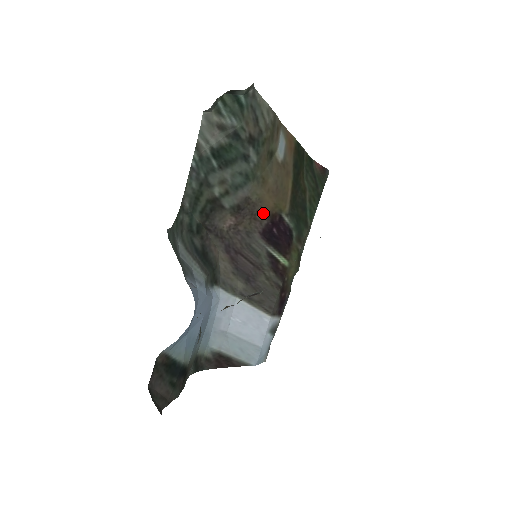
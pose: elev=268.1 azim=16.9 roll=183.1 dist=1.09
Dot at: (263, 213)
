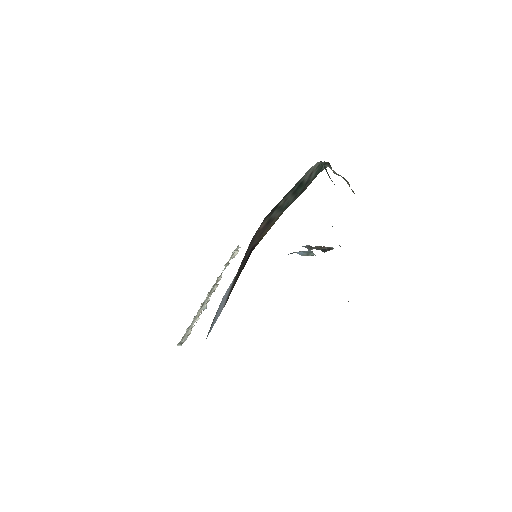
Dot at: occluded
